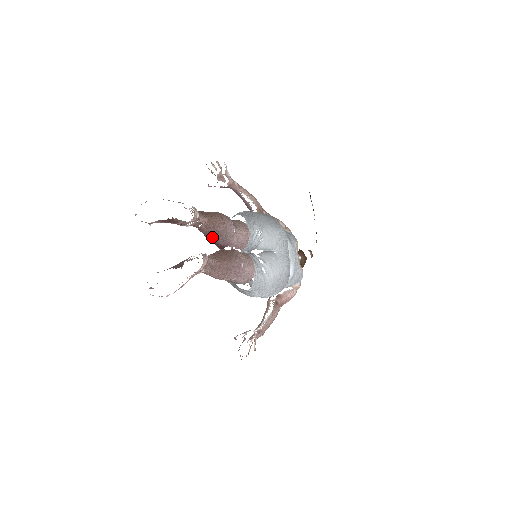
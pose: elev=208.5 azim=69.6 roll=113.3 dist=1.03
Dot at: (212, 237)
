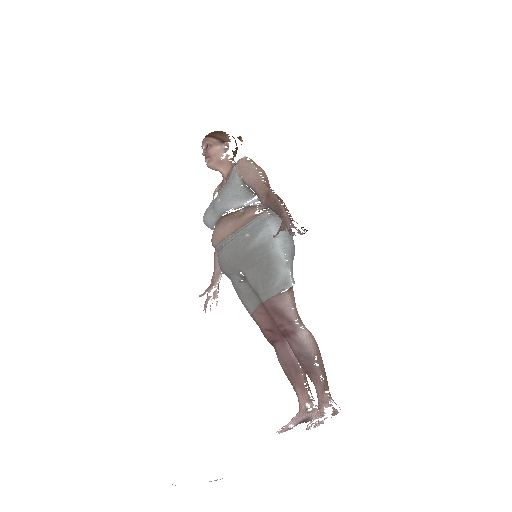
Dot at: occluded
